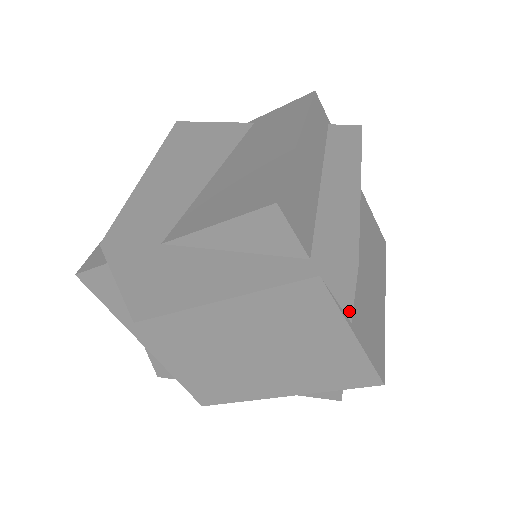
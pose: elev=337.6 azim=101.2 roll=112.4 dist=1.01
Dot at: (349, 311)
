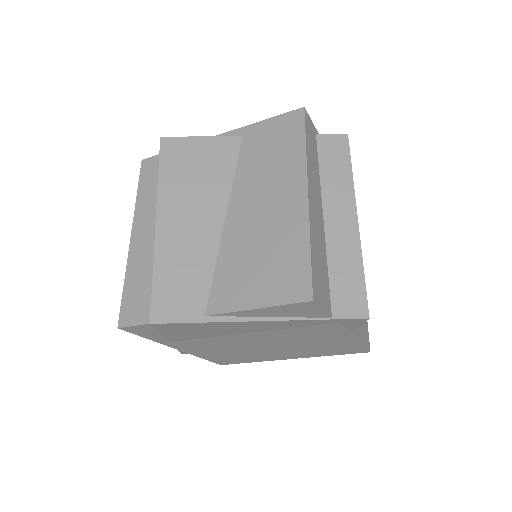
Dot at: (354, 329)
